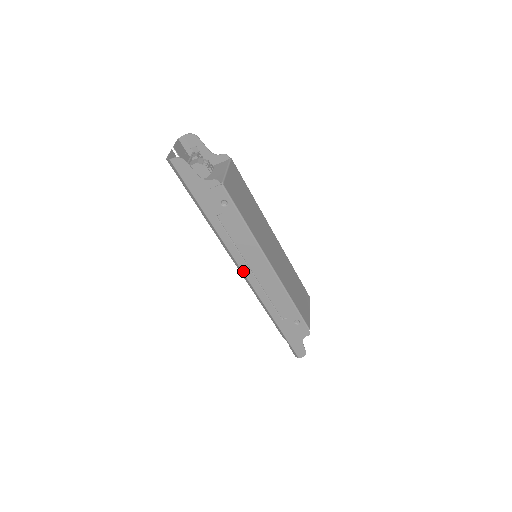
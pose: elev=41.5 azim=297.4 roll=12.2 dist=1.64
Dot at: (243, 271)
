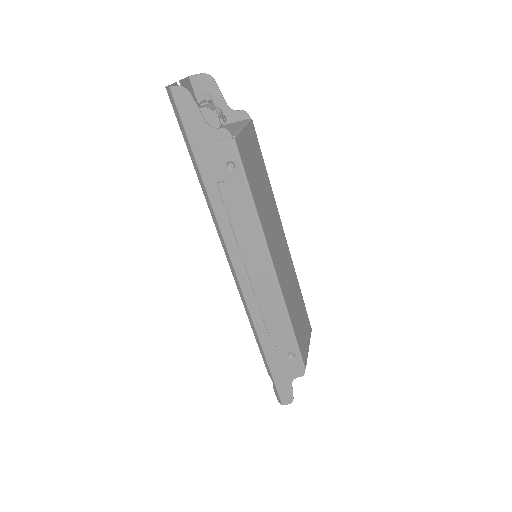
Dot at: (235, 269)
